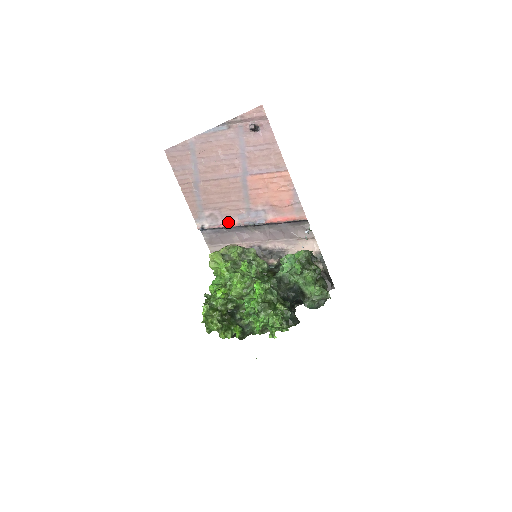
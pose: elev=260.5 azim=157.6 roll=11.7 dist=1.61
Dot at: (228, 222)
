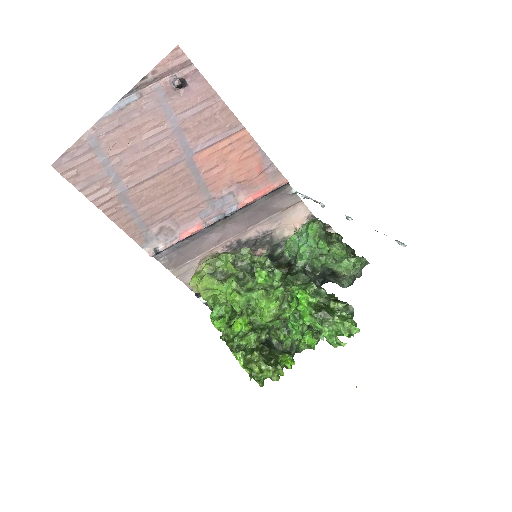
Dot at: (189, 229)
